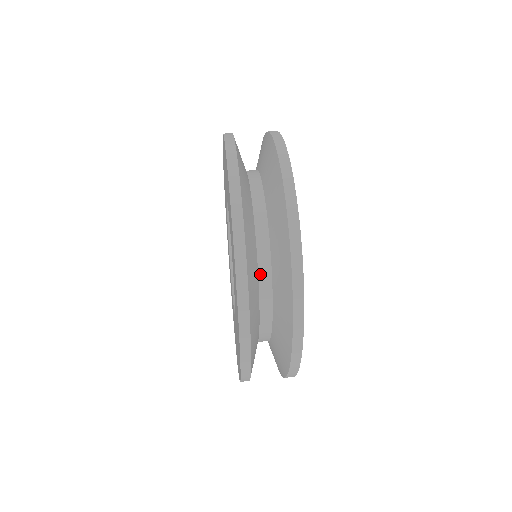
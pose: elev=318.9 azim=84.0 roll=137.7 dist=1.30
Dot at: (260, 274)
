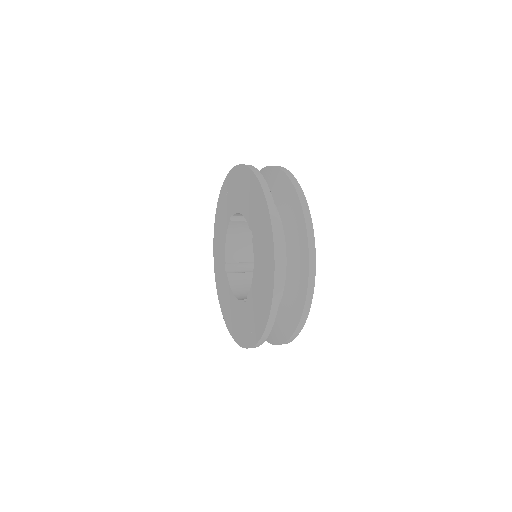
Dot at: occluded
